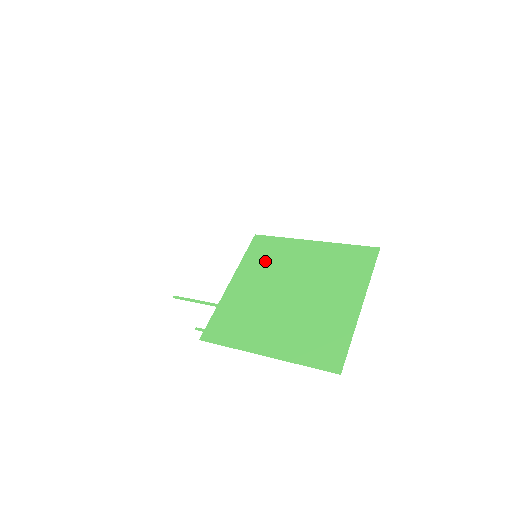
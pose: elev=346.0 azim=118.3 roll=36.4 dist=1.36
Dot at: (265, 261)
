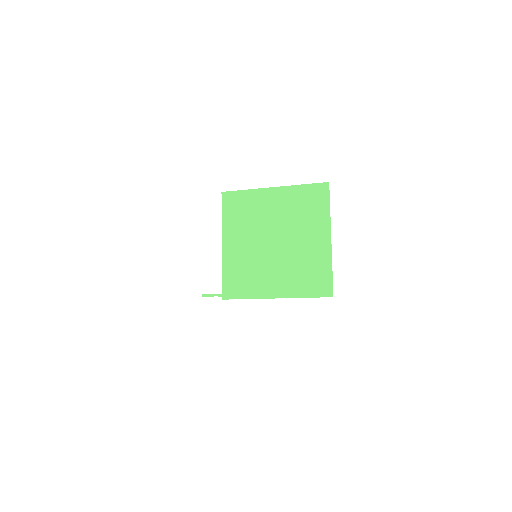
Dot at: (242, 217)
